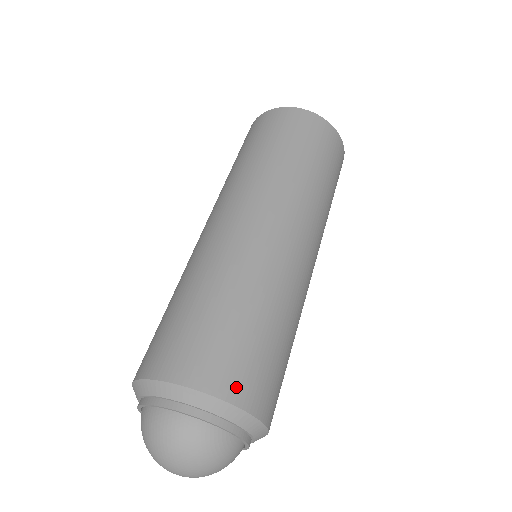
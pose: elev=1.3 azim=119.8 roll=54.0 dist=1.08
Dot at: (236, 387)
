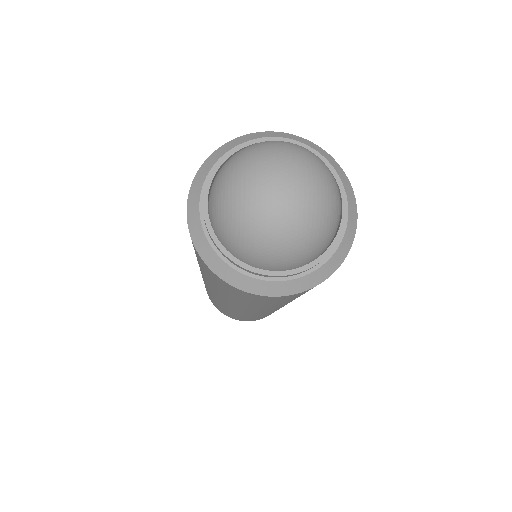
Dot at: occluded
